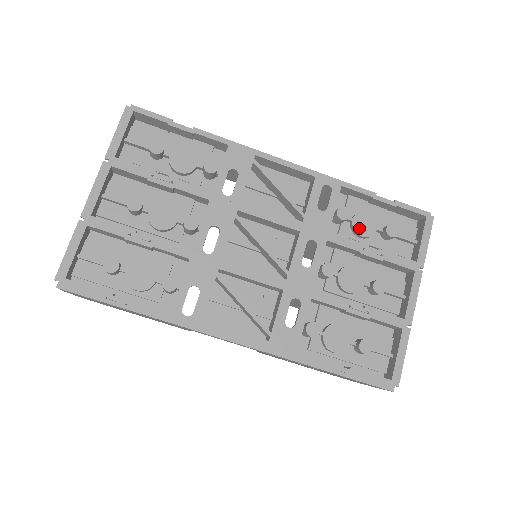
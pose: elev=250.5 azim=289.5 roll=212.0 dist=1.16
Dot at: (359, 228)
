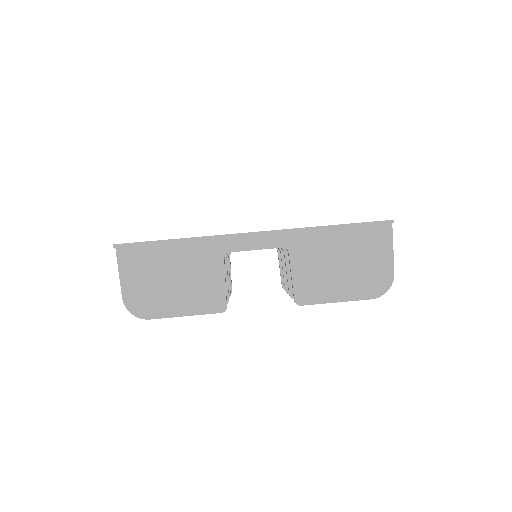
Dot at: occluded
